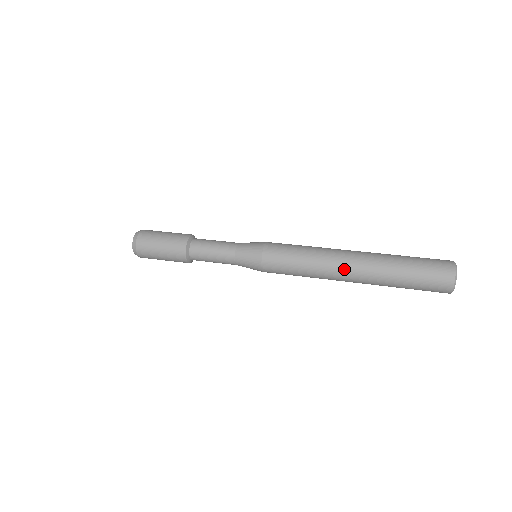
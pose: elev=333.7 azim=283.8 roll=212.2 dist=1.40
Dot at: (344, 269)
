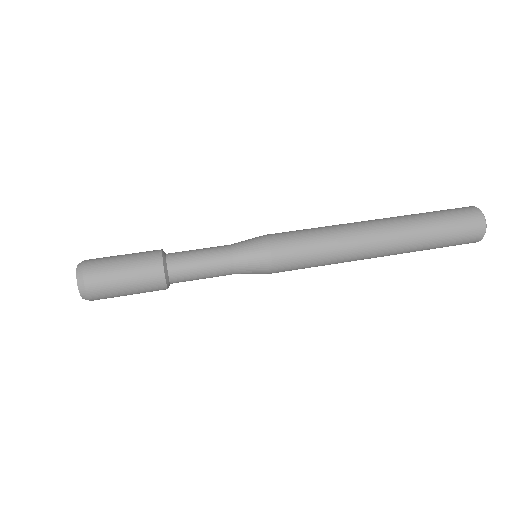
Dot at: (371, 254)
